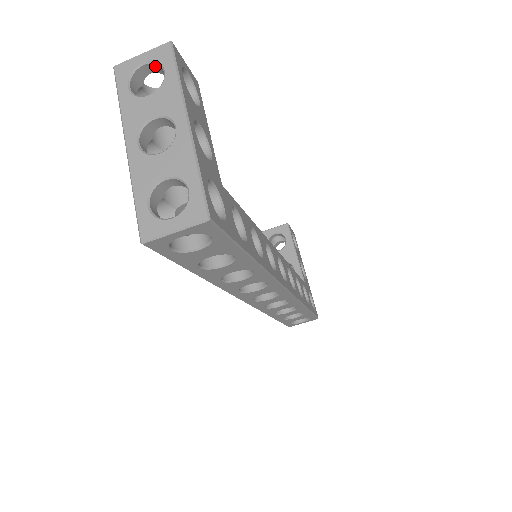
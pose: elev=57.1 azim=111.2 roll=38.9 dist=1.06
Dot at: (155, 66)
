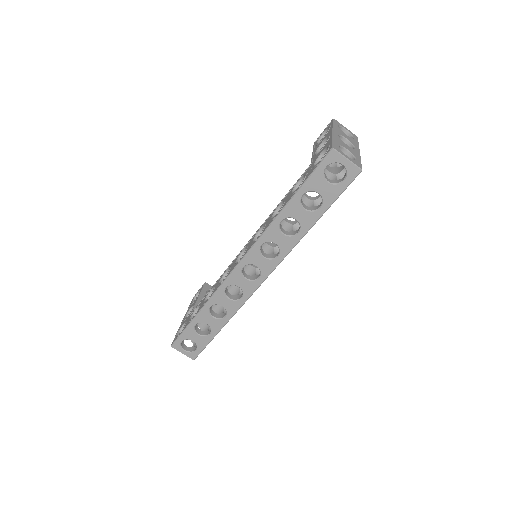
Dot at: (348, 135)
